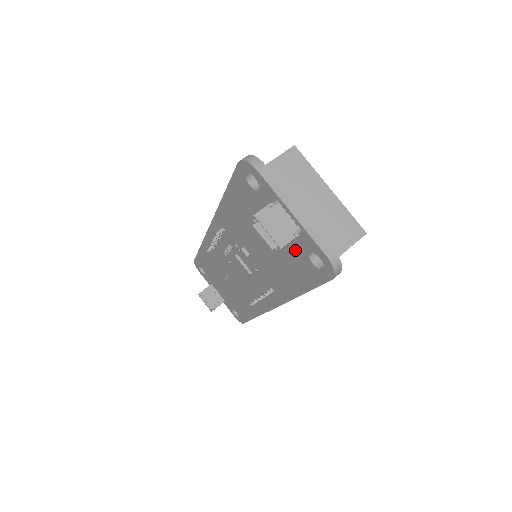
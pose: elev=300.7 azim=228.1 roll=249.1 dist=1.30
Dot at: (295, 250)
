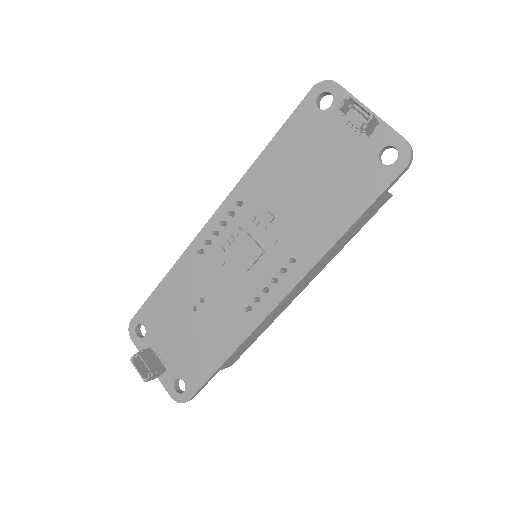
Dot at: (359, 159)
